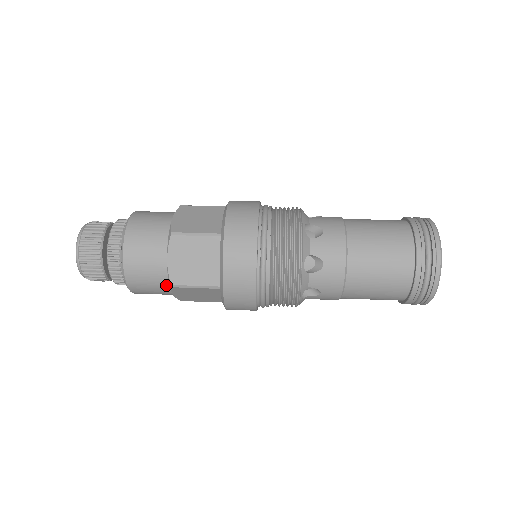
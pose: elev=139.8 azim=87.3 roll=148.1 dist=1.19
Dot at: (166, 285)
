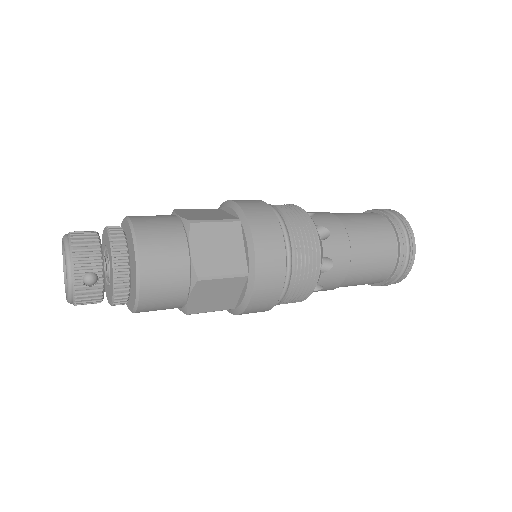
Dot at: (182, 234)
